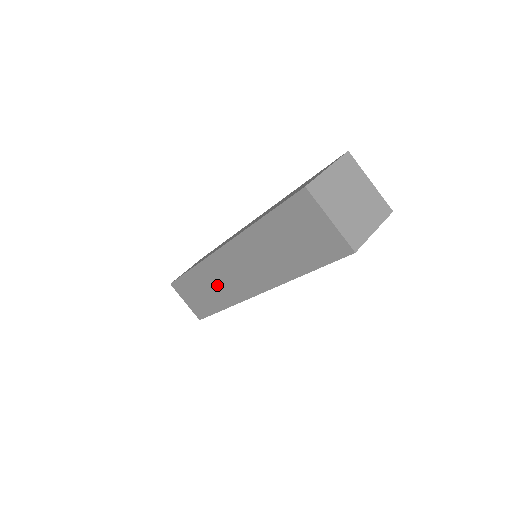
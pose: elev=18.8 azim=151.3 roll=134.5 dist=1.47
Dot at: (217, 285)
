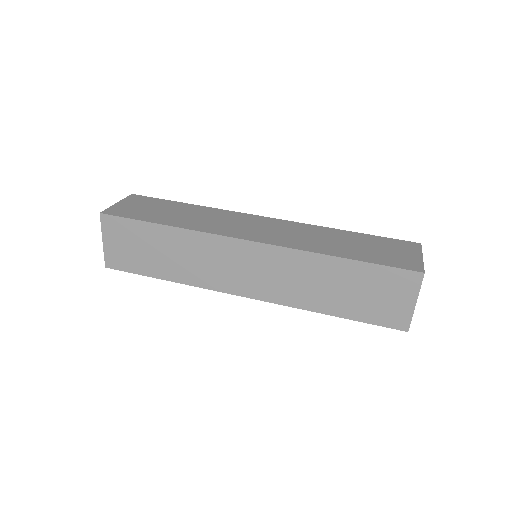
Dot at: occluded
